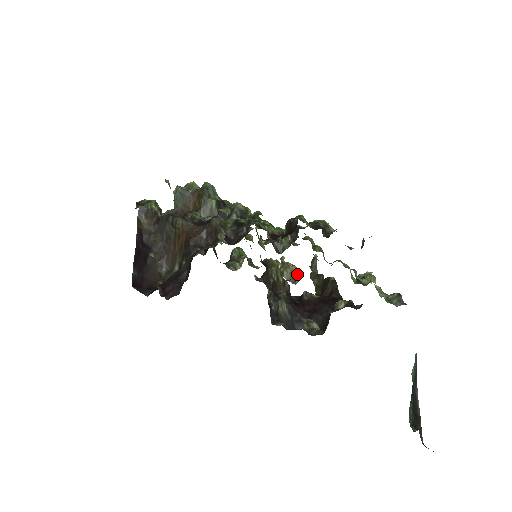
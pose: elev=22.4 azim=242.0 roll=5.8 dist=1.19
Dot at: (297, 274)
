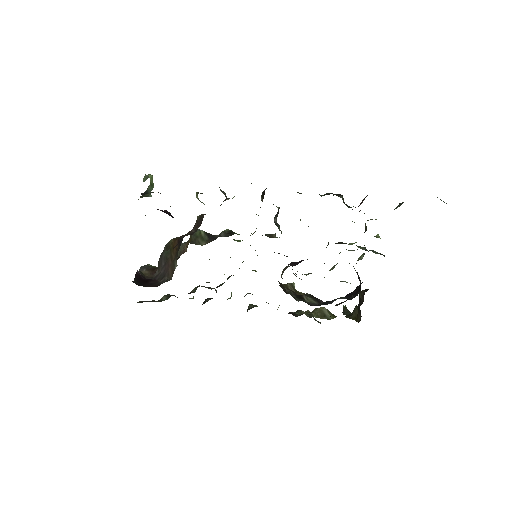
Dot at: (327, 312)
